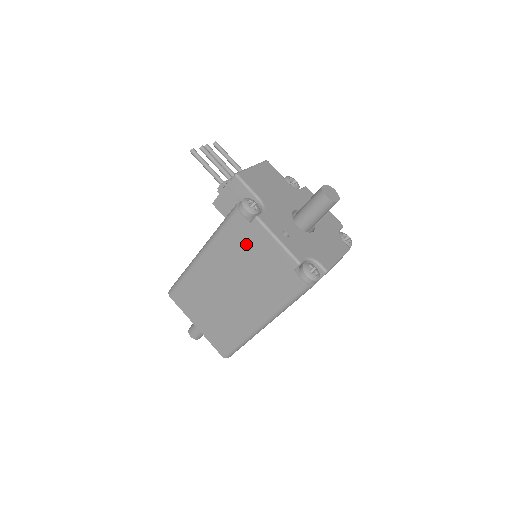
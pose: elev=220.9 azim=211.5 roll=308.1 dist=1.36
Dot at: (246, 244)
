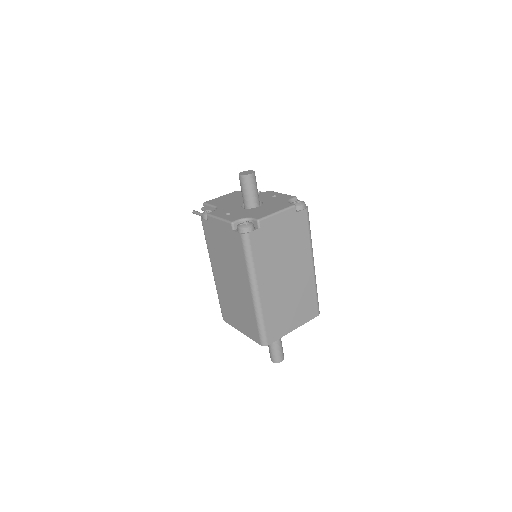
Dot at: (215, 237)
